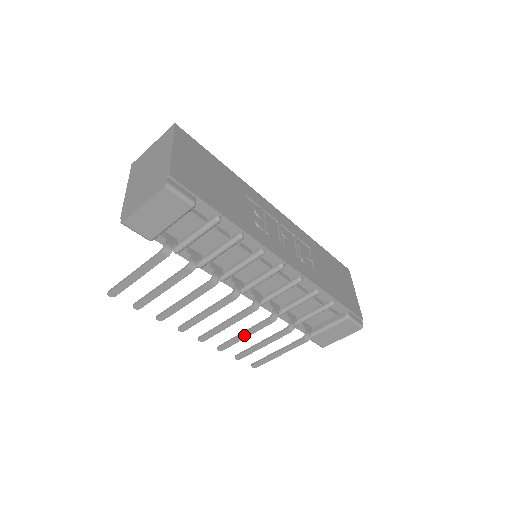
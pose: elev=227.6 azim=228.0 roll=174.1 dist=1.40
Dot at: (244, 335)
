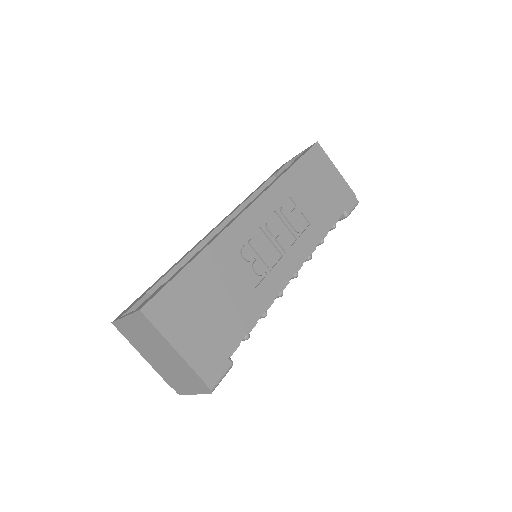
Dot at: occluded
